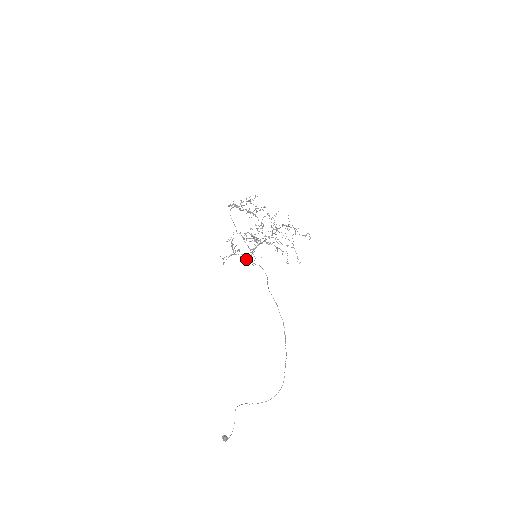
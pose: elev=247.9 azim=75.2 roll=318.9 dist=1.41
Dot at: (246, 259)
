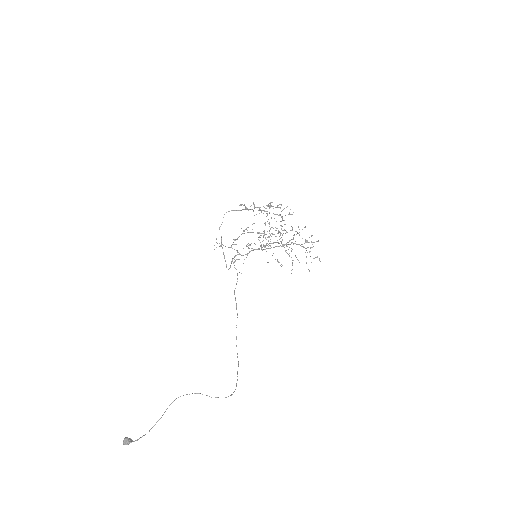
Dot at: occluded
